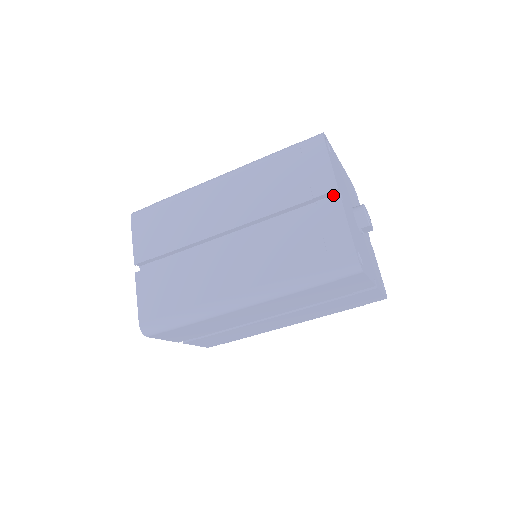
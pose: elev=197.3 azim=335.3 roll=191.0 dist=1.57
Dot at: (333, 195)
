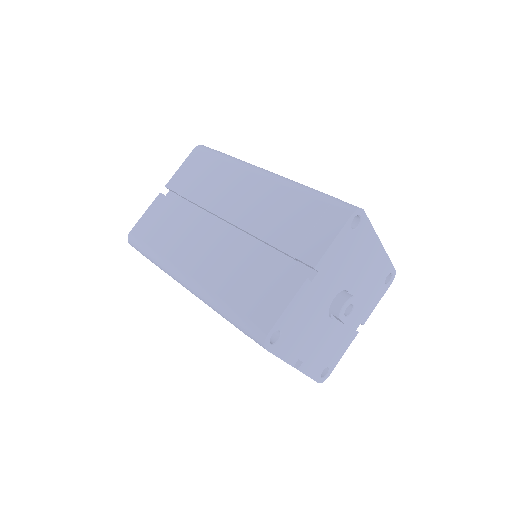
Dot at: (312, 268)
